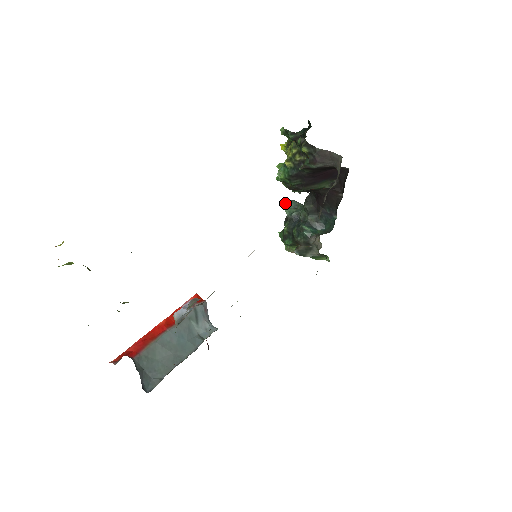
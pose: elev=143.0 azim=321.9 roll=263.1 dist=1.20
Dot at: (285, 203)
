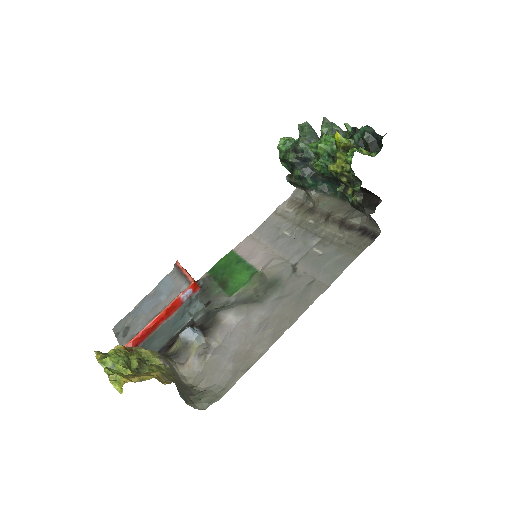
Dot at: (303, 129)
